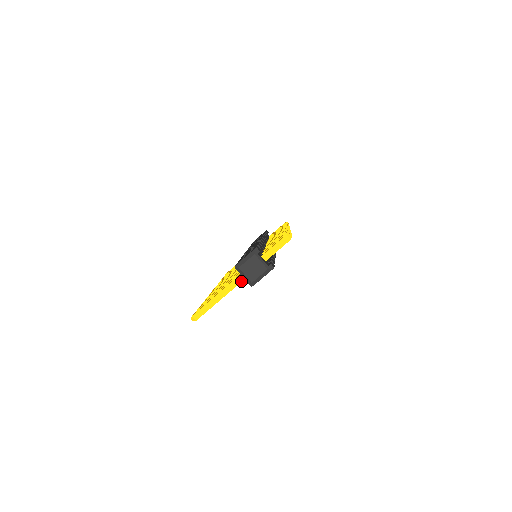
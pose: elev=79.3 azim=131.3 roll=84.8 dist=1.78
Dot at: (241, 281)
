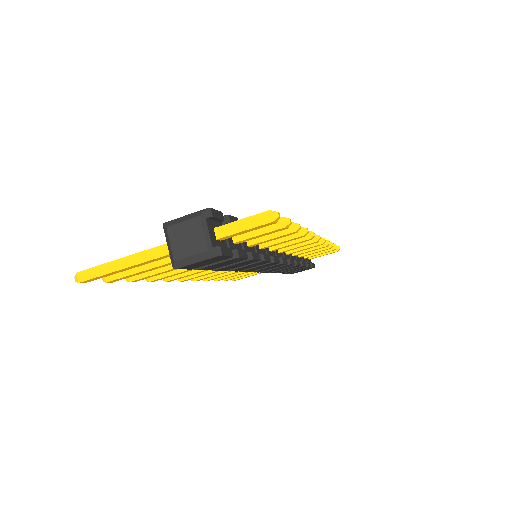
Dot at: (166, 253)
